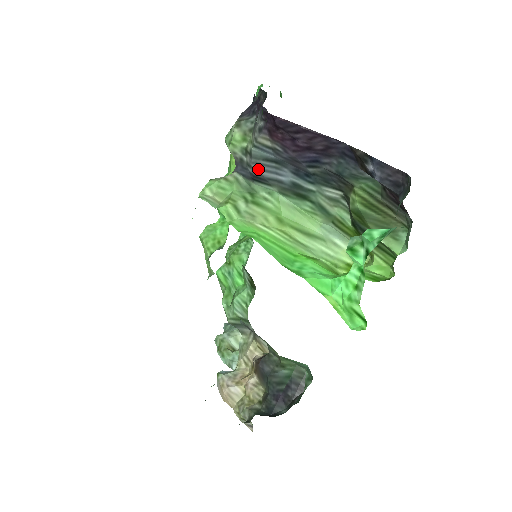
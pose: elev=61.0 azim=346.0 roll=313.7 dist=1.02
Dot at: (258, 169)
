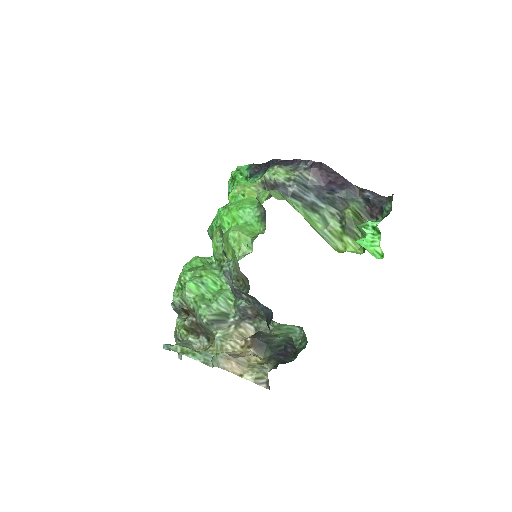
Dot at: (298, 189)
